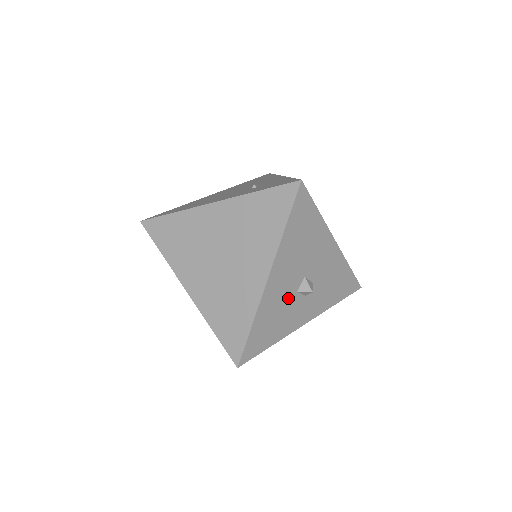
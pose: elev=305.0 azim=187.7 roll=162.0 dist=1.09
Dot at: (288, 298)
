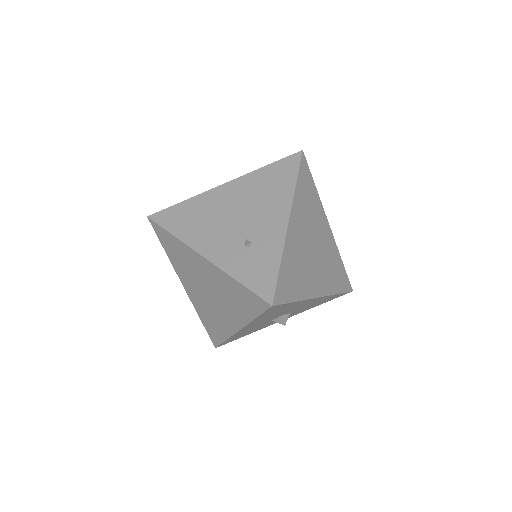
Dot at: (262, 324)
